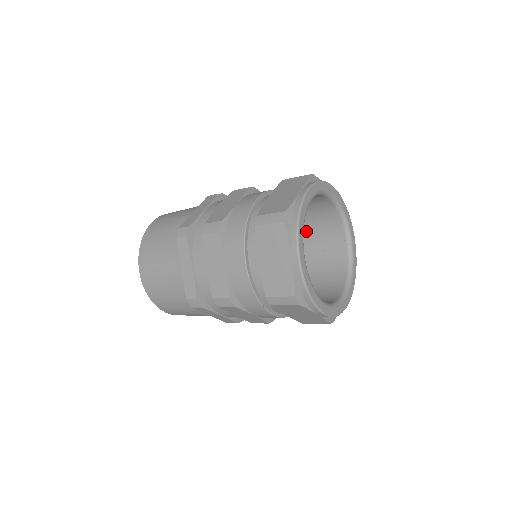
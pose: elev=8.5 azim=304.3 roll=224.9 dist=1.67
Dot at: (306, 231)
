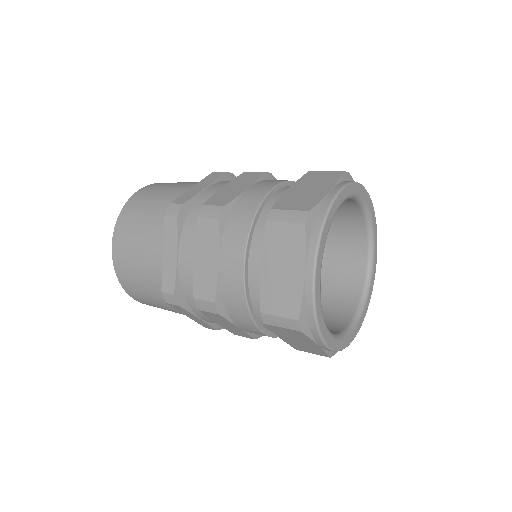
Dot at: occluded
